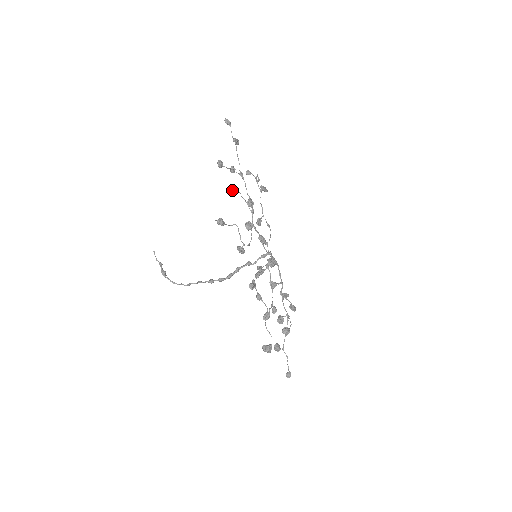
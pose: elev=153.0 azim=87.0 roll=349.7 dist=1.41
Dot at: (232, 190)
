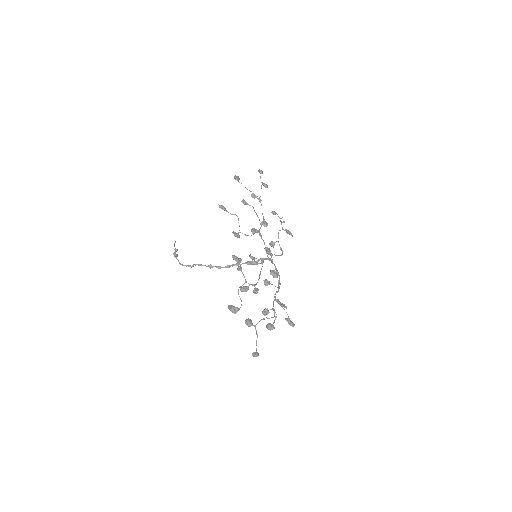
Dot at: (245, 201)
